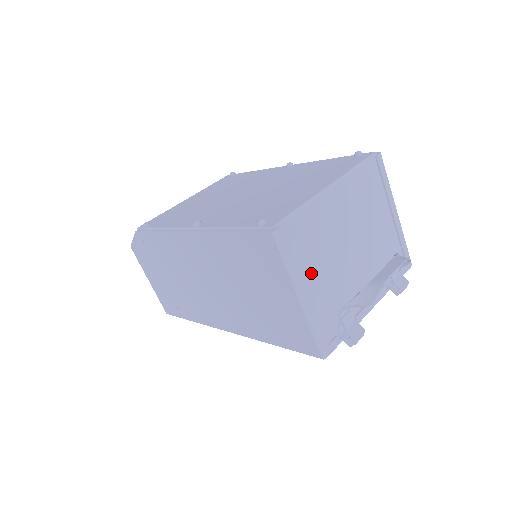
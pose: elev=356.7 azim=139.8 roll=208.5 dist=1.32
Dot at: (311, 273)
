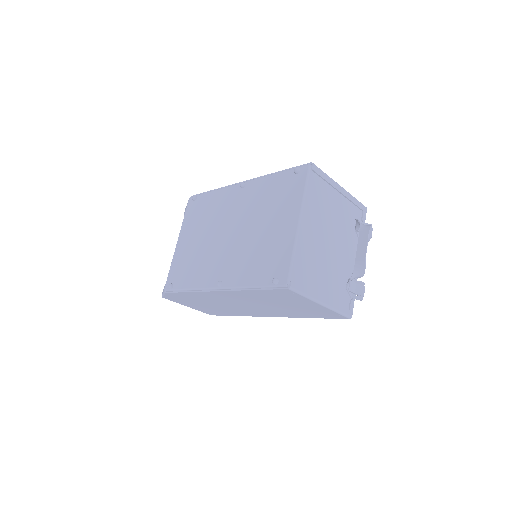
Dot at: (319, 284)
